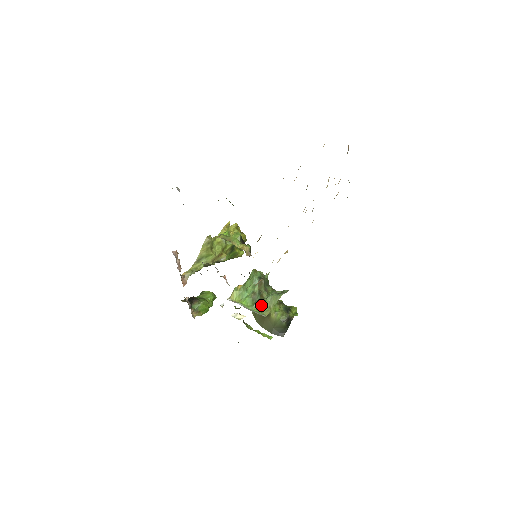
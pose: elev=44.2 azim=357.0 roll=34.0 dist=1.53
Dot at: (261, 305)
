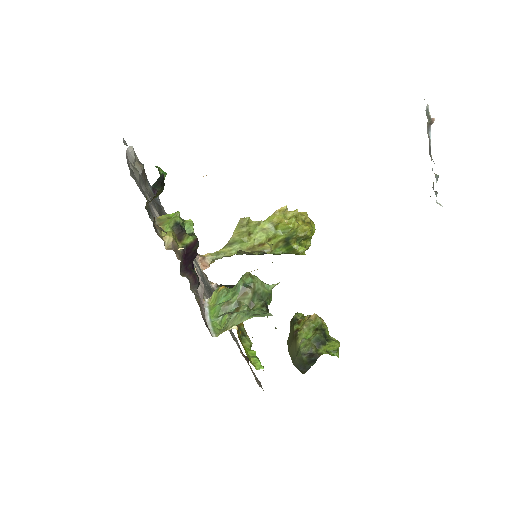
Dot at: (225, 320)
